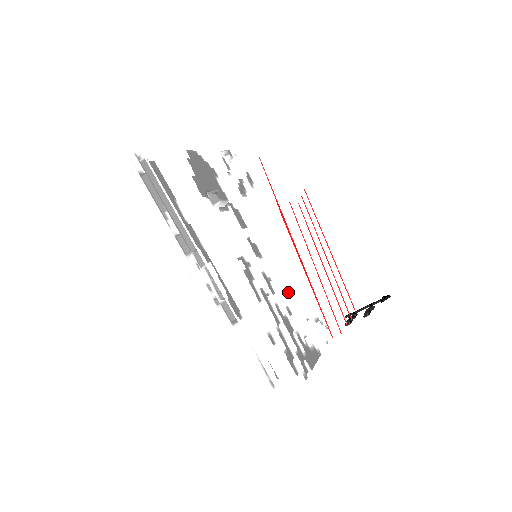
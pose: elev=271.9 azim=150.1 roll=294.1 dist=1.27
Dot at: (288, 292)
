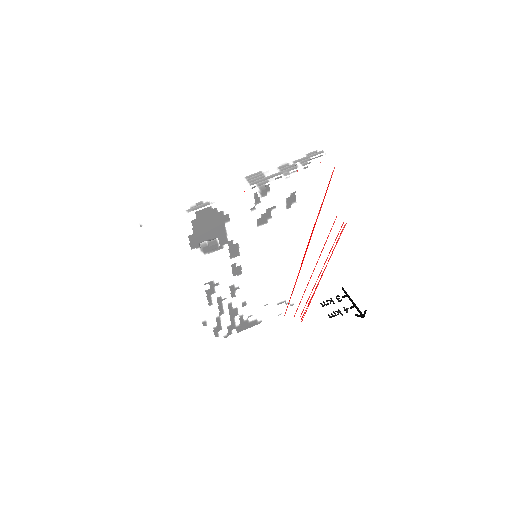
Dot at: (257, 291)
